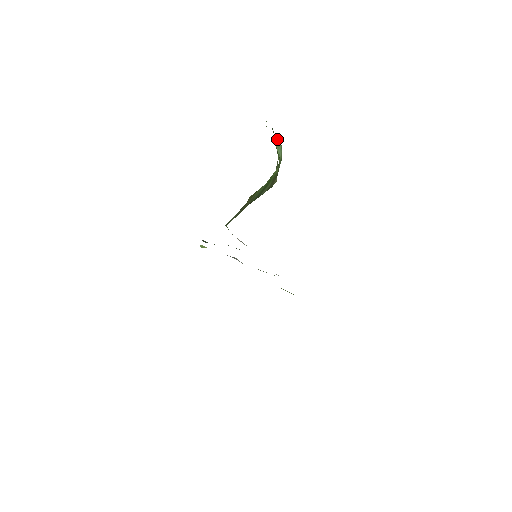
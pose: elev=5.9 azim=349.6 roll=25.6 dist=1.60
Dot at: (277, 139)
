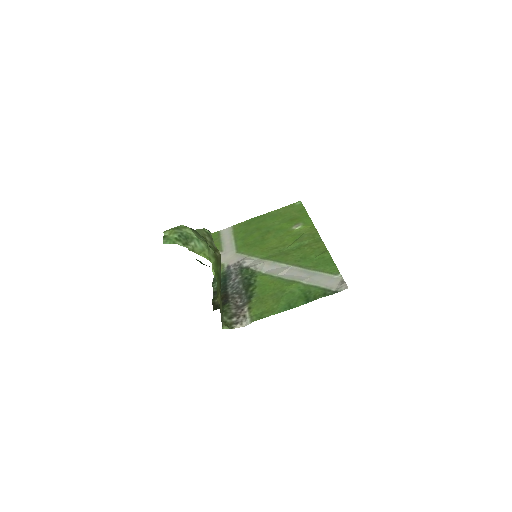
Dot at: (187, 233)
